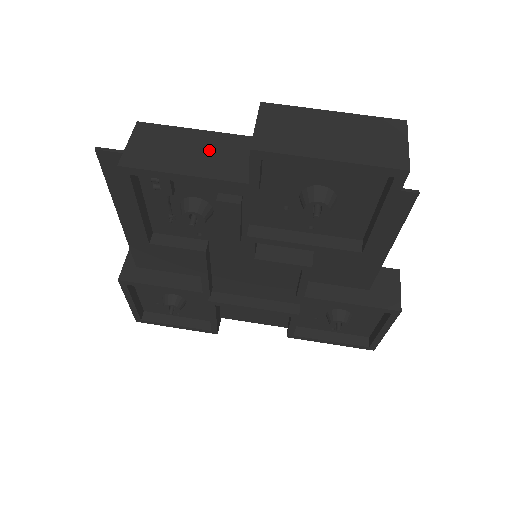
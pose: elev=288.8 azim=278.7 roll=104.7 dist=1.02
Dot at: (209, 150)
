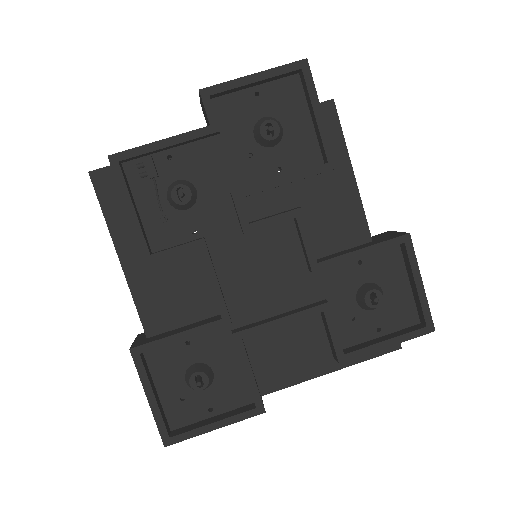
Dot at: occluded
